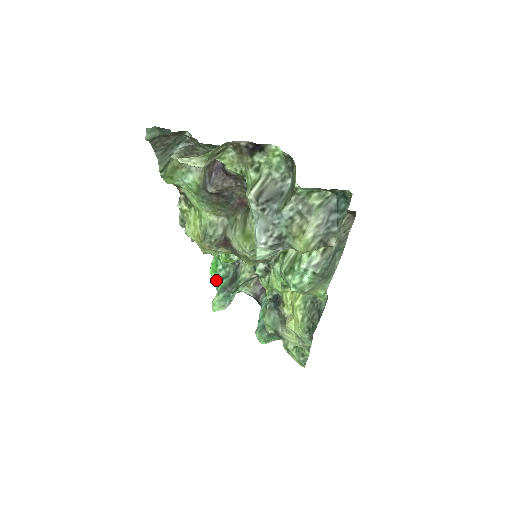
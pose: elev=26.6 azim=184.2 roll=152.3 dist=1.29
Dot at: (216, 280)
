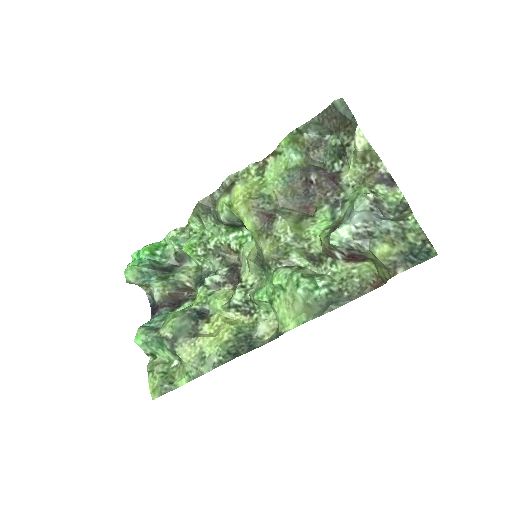
Dot at: (145, 257)
